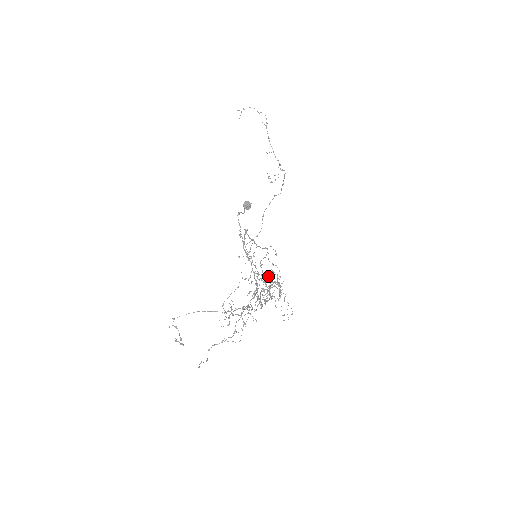
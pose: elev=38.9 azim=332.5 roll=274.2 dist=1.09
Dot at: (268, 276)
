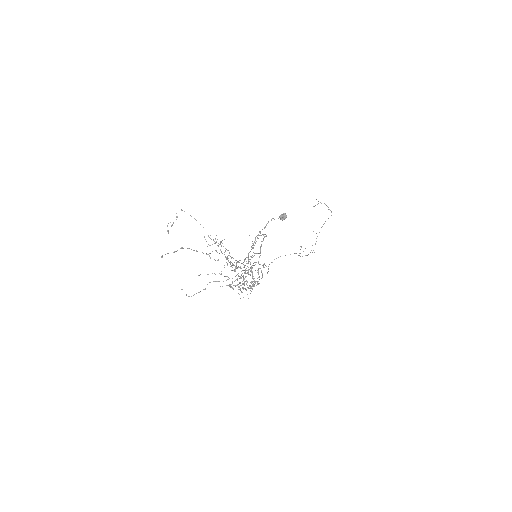
Dot at: occluded
